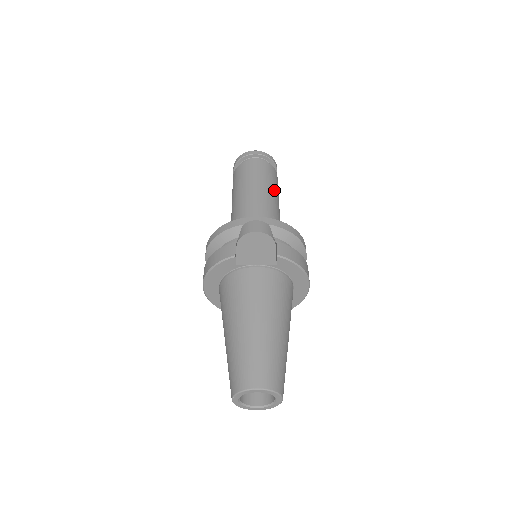
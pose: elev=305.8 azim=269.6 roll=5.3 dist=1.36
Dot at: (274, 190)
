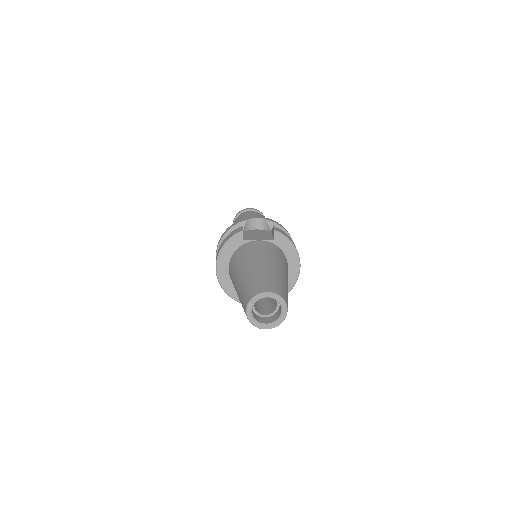
Dot at: occluded
